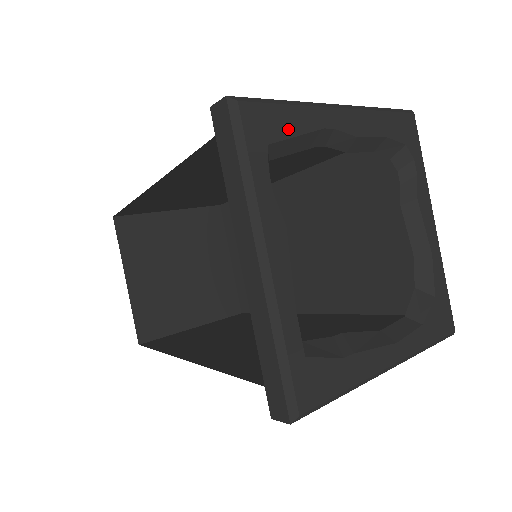
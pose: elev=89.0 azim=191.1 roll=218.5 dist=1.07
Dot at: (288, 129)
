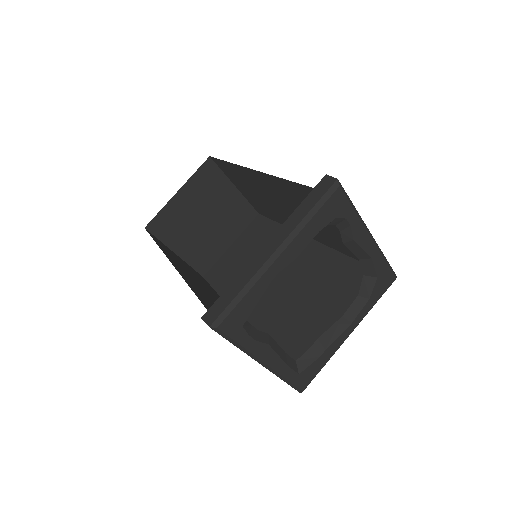
Dot at: (250, 307)
